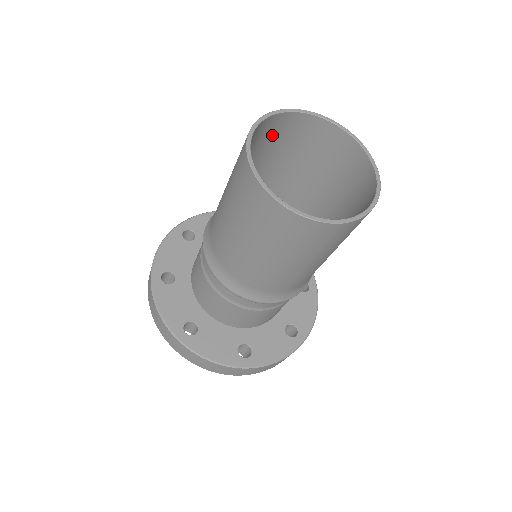
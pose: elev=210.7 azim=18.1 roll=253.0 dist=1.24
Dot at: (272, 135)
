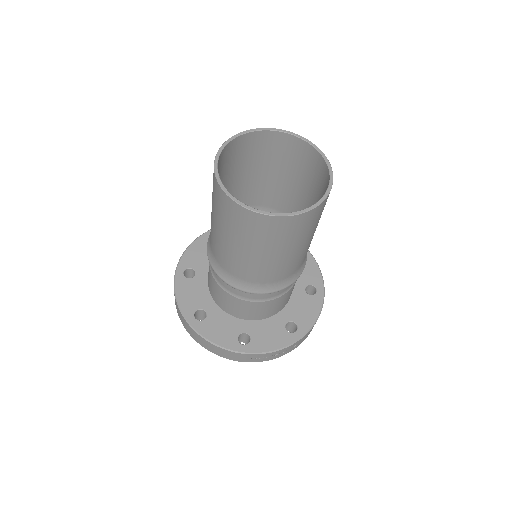
Dot at: (292, 156)
